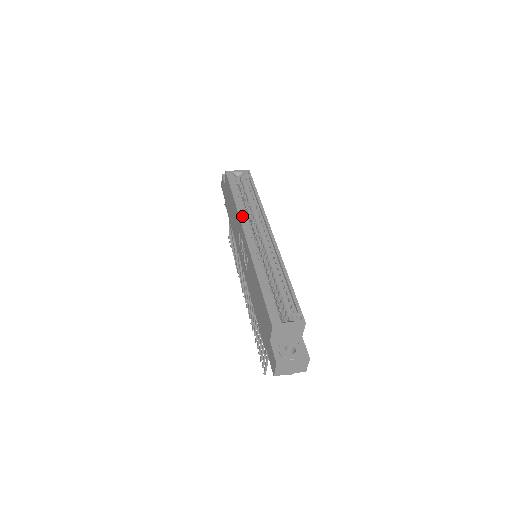
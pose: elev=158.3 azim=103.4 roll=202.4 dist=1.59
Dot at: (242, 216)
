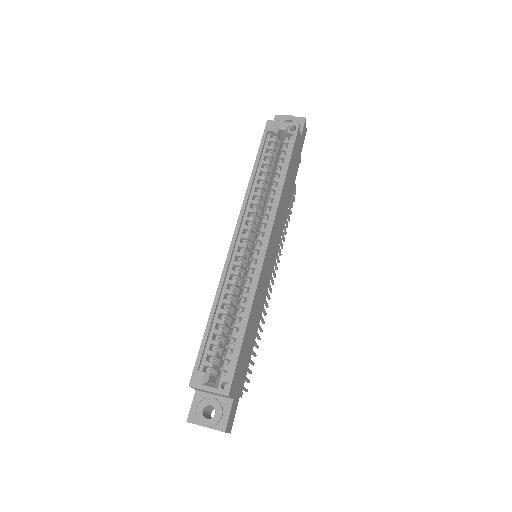
Dot at: (249, 203)
